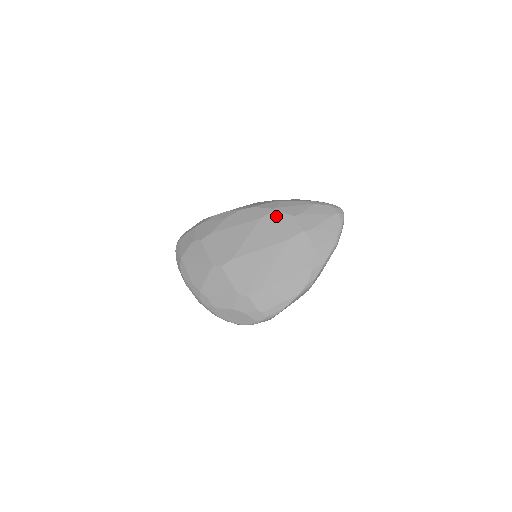
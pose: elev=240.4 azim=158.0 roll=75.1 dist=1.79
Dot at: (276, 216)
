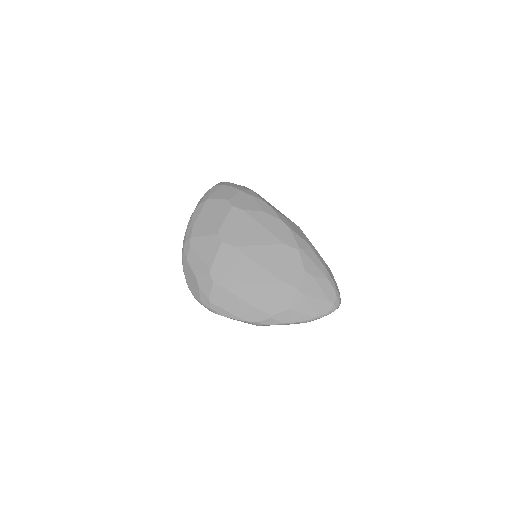
Dot at: (295, 256)
